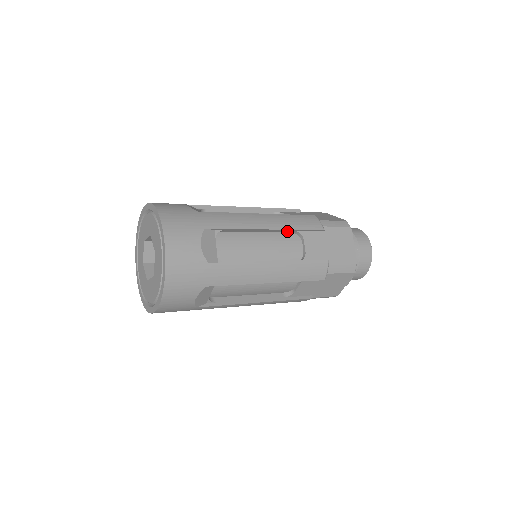
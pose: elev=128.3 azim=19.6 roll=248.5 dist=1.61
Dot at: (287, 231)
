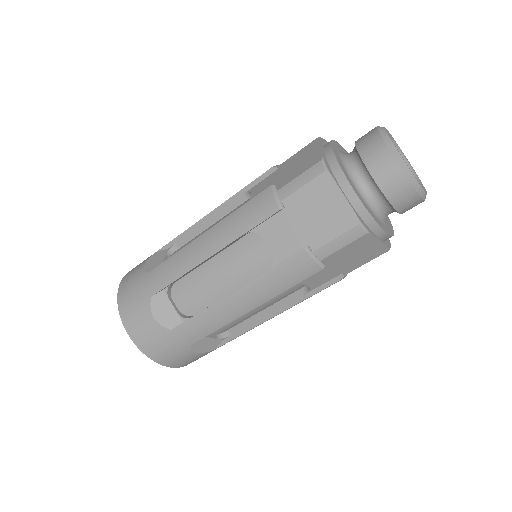
Dot at: (239, 238)
